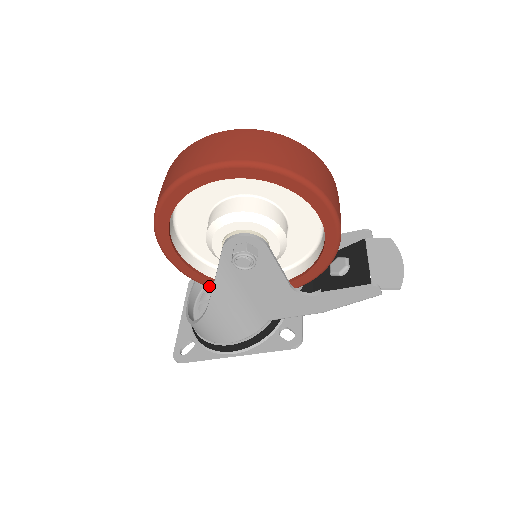
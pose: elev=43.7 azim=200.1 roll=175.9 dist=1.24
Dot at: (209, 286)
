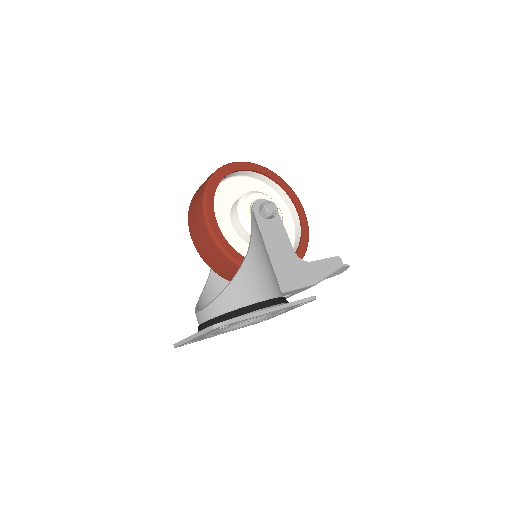
Dot at: (235, 258)
